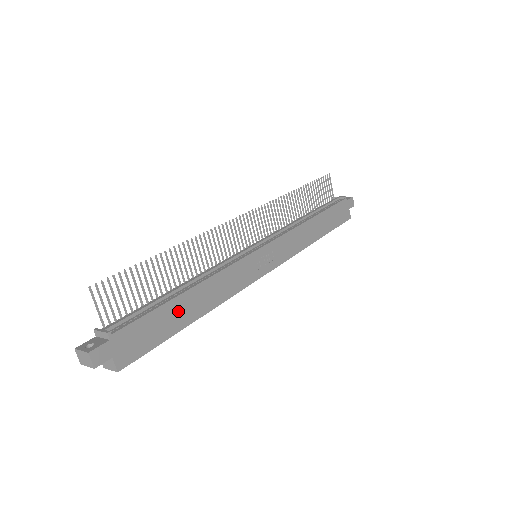
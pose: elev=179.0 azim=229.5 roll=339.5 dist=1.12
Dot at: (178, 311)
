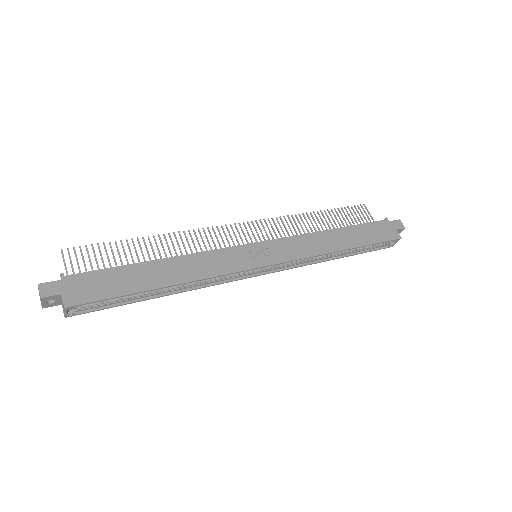
Dot at: (142, 274)
